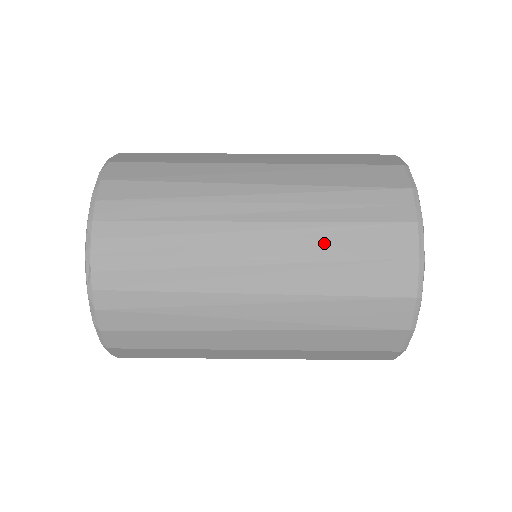
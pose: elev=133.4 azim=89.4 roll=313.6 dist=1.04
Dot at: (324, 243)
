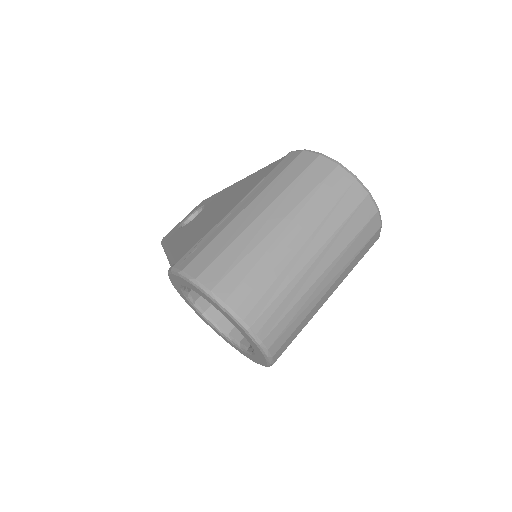
Dot at: (332, 223)
